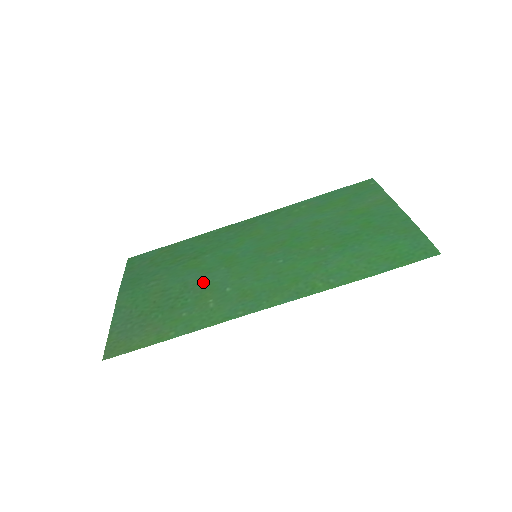
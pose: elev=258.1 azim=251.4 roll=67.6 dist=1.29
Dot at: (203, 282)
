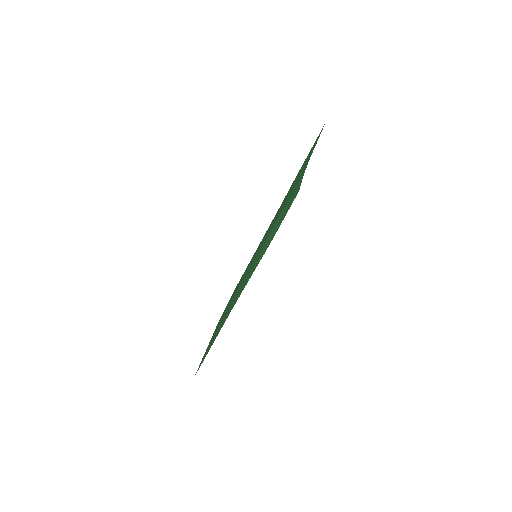
Dot at: occluded
